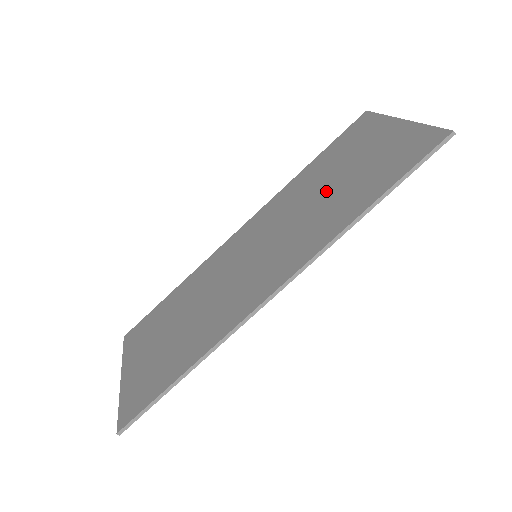
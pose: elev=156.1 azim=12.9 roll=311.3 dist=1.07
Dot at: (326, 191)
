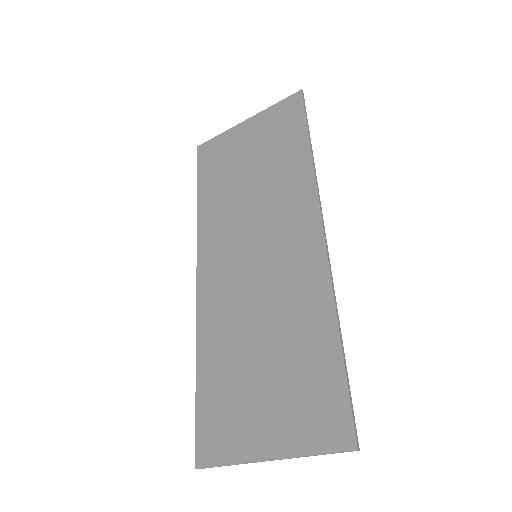
Dot at: (253, 182)
